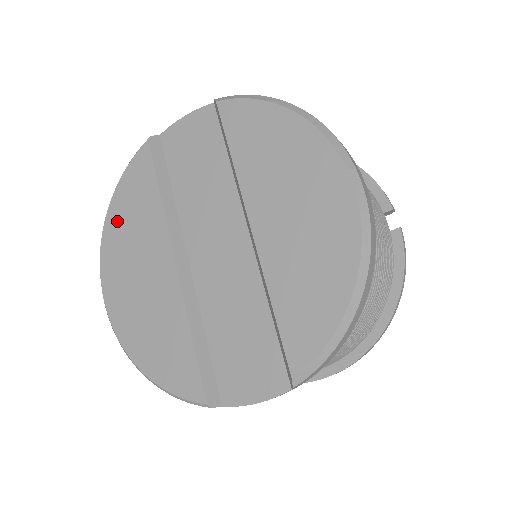
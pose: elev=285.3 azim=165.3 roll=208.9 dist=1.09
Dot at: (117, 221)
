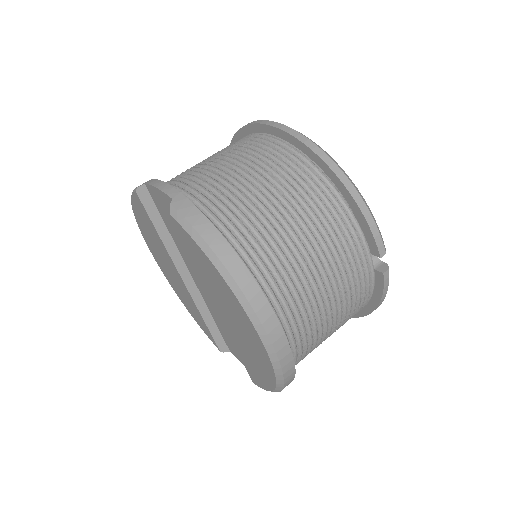
Dot at: (142, 226)
